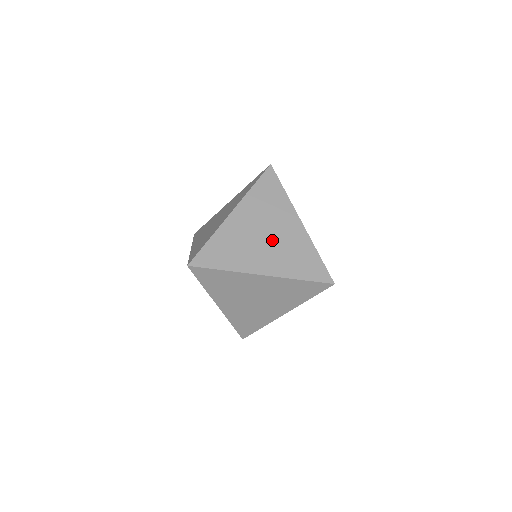
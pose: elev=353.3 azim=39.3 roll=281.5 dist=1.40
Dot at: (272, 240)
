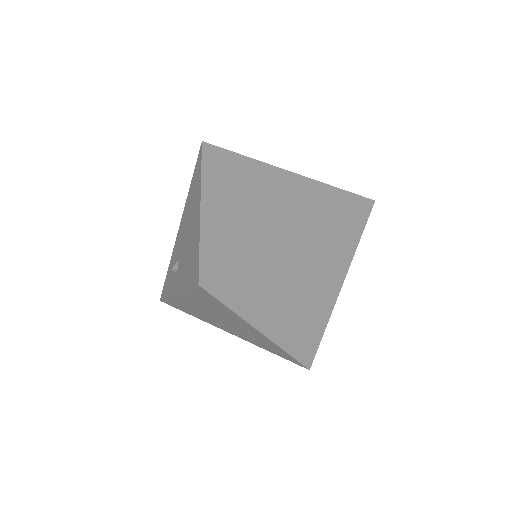
Dot at: (302, 298)
